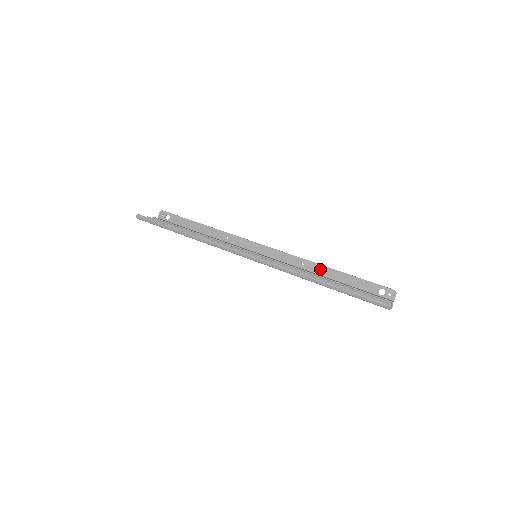
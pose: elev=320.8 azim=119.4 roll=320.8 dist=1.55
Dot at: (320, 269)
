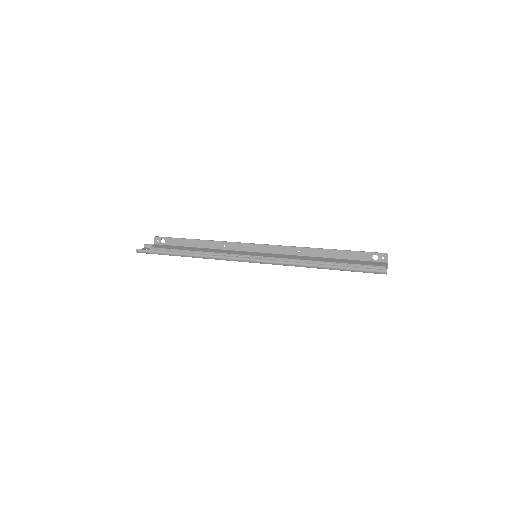
Dot at: (316, 252)
